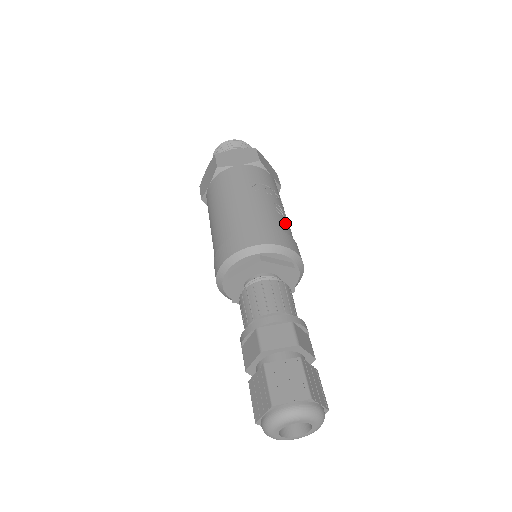
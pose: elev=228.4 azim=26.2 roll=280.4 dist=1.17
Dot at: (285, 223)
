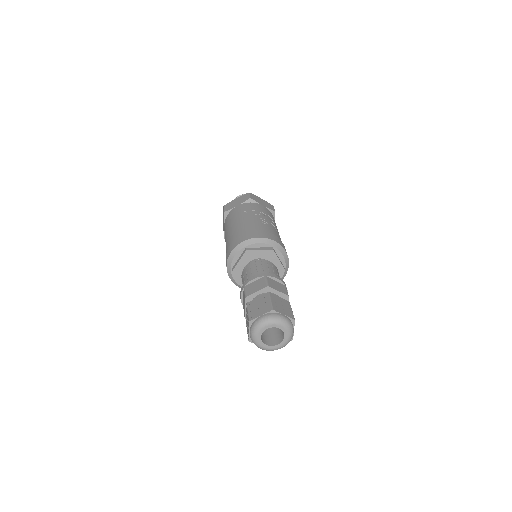
Dot at: (268, 227)
